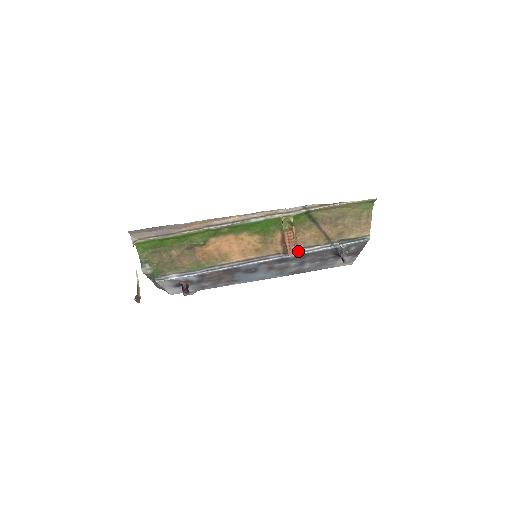
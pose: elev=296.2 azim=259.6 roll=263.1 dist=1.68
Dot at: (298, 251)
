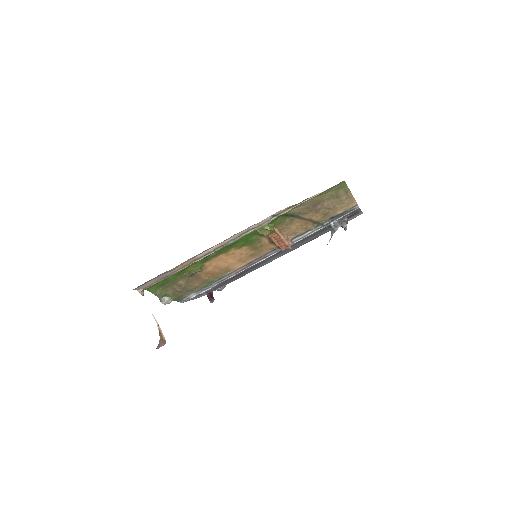
Dot at: (292, 241)
